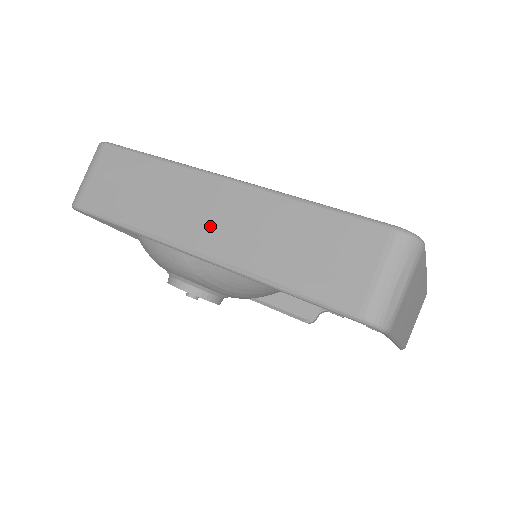
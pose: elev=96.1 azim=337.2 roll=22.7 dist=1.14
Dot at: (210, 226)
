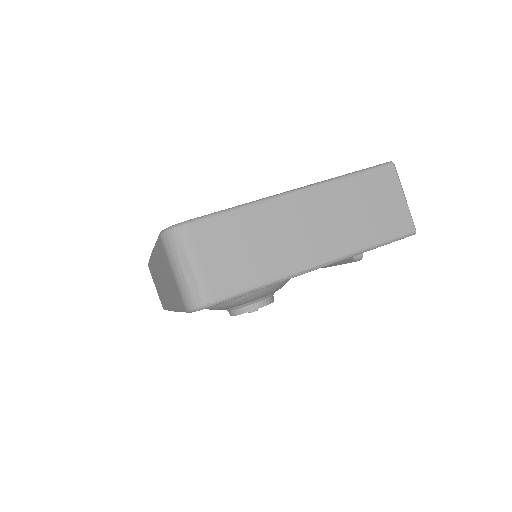
Dot at: (163, 289)
